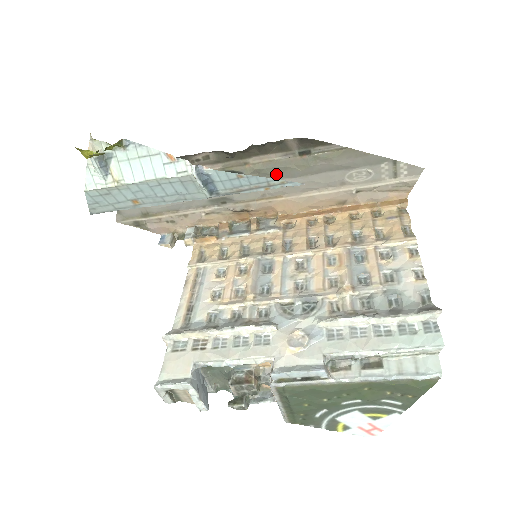
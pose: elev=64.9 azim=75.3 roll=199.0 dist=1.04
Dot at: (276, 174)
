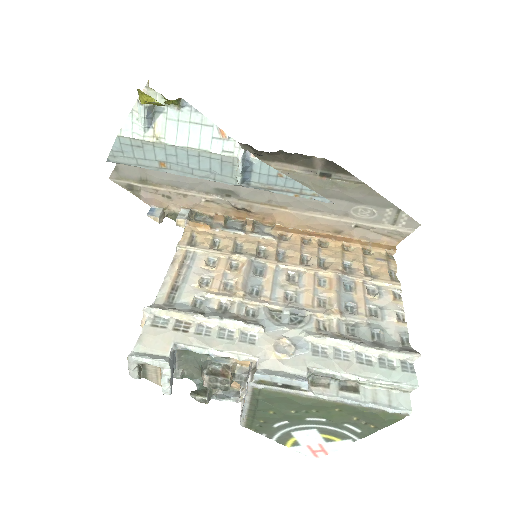
Dot at: occluded
